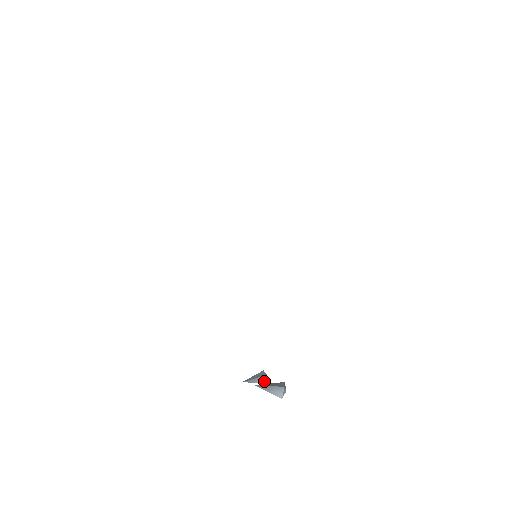
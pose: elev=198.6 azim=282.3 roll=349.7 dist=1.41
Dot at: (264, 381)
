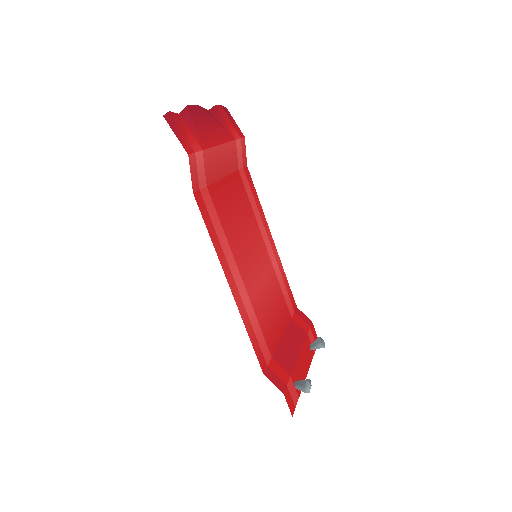
Dot at: occluded
